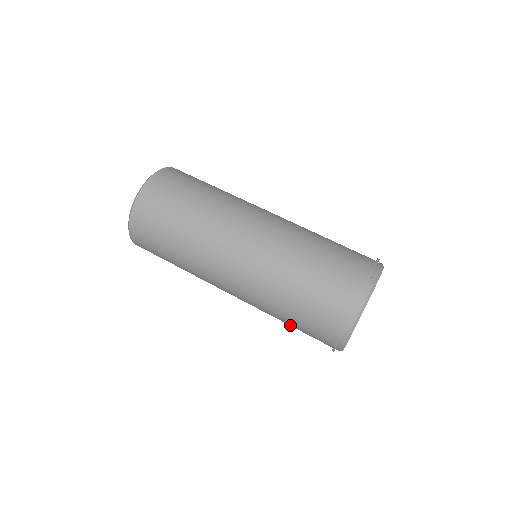
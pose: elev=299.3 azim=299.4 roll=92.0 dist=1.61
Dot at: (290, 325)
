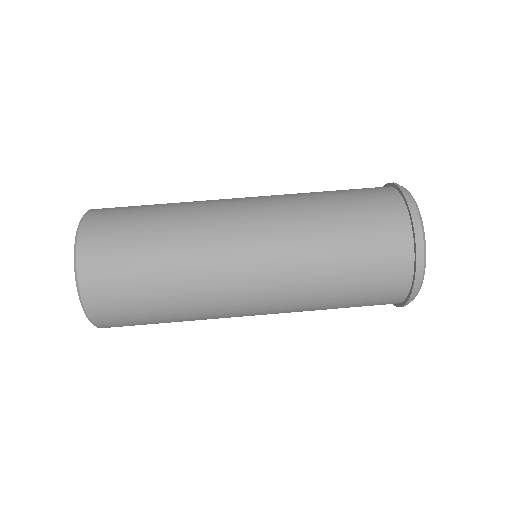
Dot at: (349, 284)
